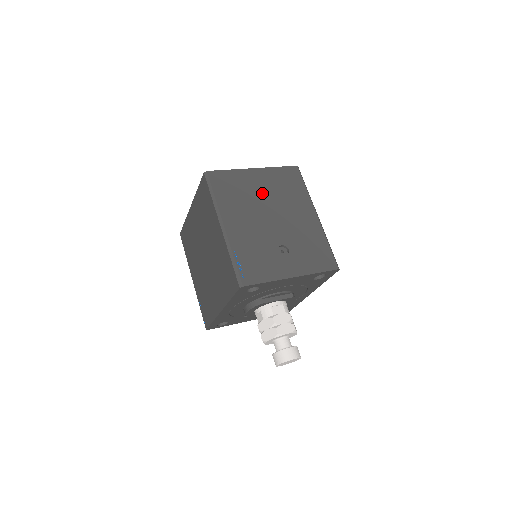
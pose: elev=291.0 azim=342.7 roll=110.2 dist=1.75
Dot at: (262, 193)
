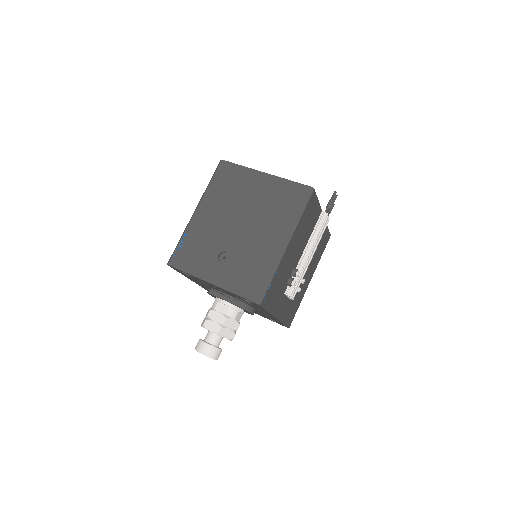
Dot at: (251, 198)
